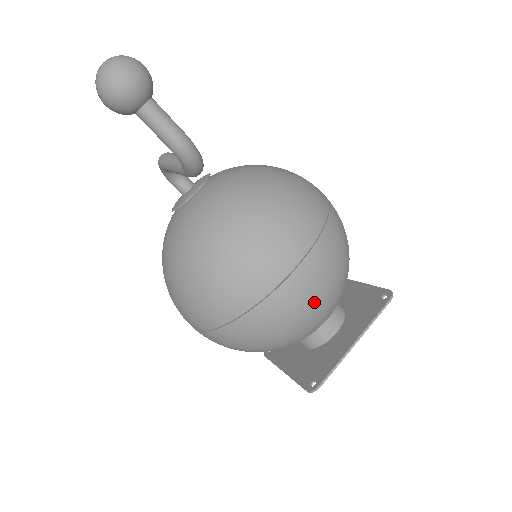
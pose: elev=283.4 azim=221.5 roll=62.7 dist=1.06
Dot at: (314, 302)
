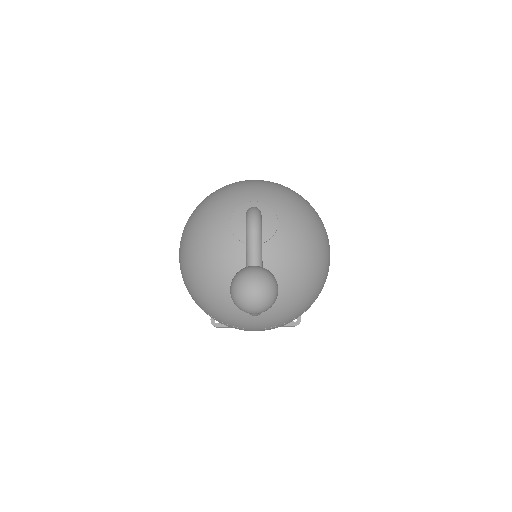
Dot at: occluded
